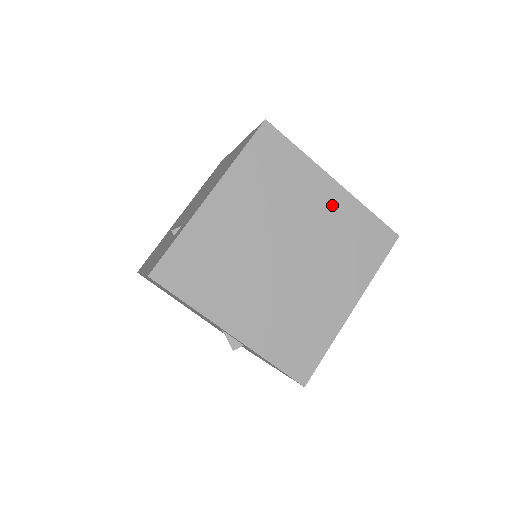
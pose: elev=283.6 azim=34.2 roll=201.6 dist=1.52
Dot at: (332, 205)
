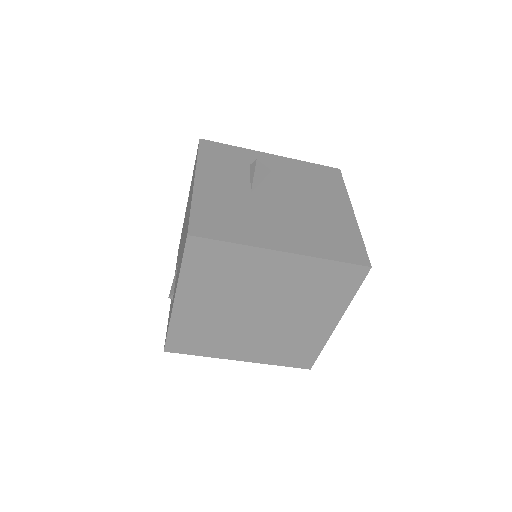
Dot at: (288, 270)
